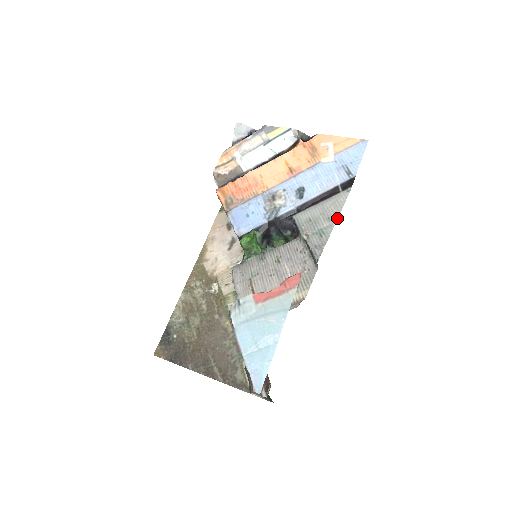
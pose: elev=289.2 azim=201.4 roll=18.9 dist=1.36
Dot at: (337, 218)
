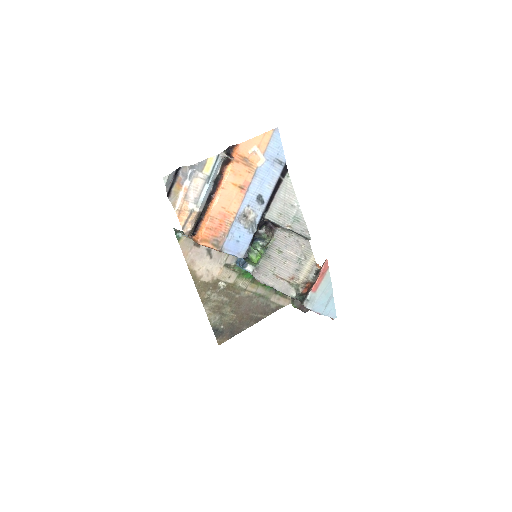
Dot at: (298, 203)
